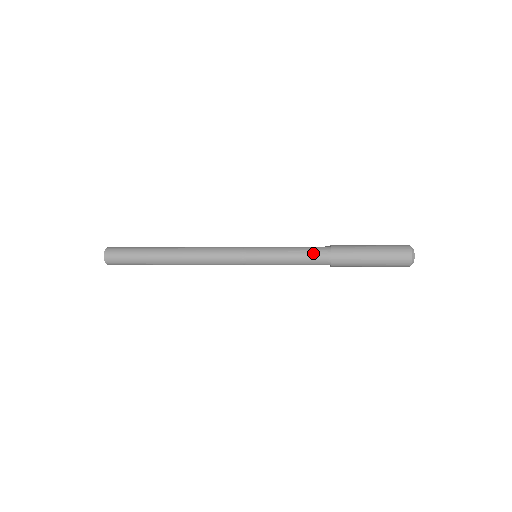
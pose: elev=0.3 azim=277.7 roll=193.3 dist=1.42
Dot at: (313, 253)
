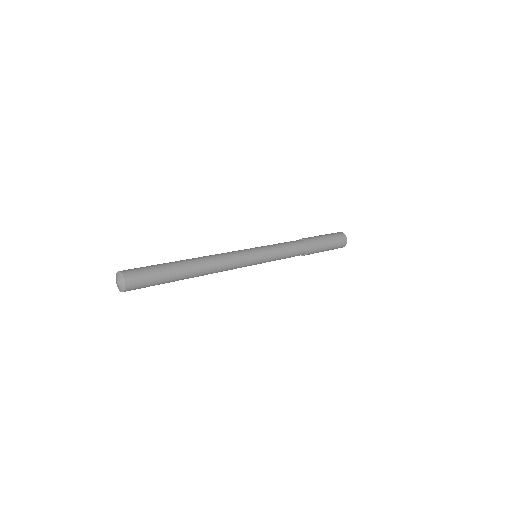
Dot at: (297, 254)
